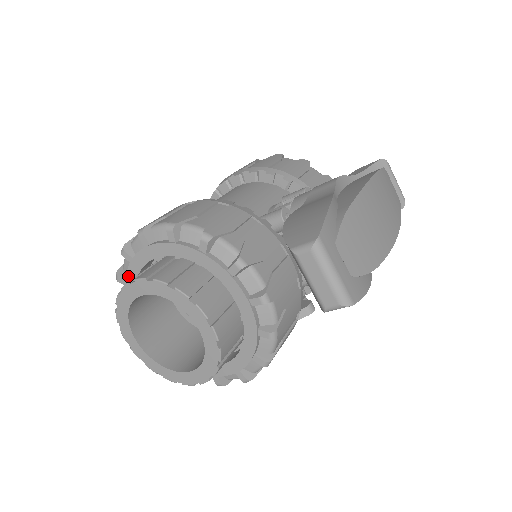
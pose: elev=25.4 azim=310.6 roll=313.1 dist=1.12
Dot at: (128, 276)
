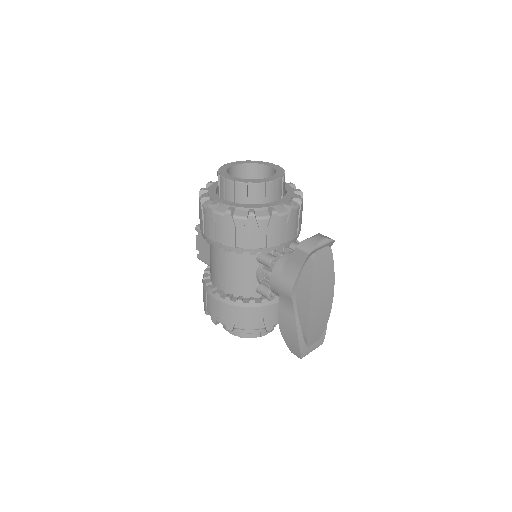
Dot at: occluded
